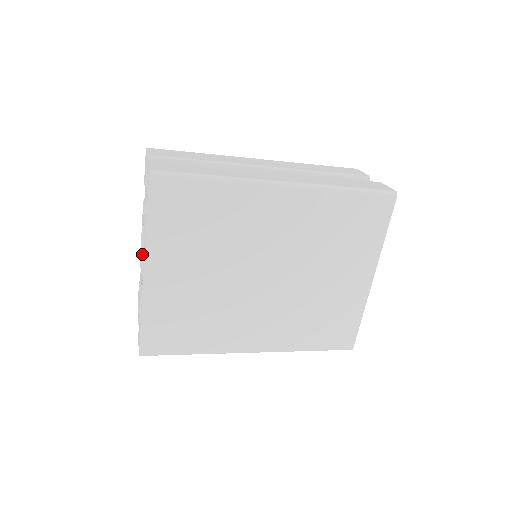
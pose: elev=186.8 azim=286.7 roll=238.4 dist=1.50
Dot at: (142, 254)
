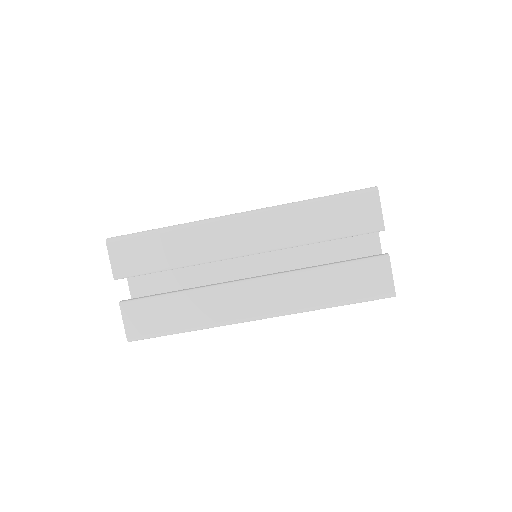
Dot at: occluded
